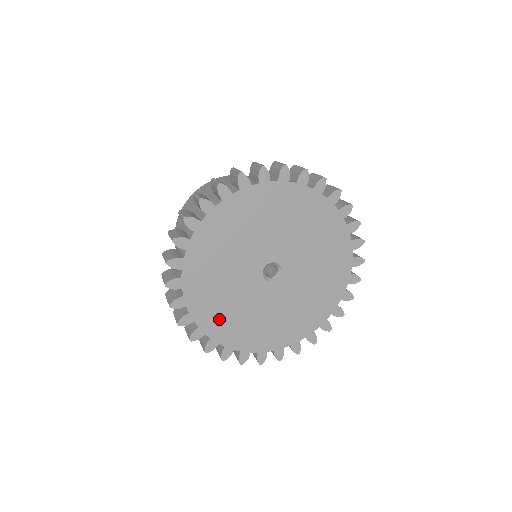
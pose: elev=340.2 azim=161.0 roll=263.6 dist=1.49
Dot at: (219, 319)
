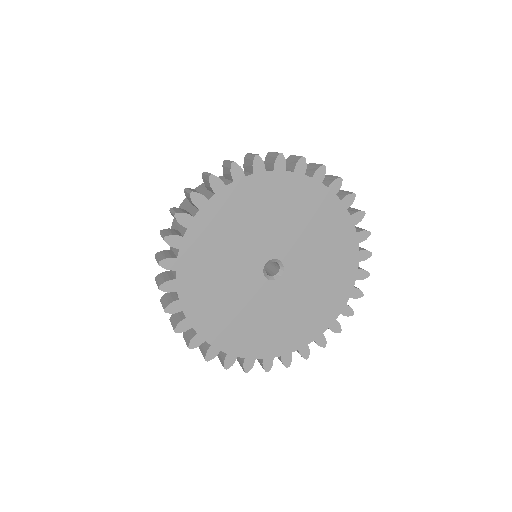
Dot at: (210, 312)
